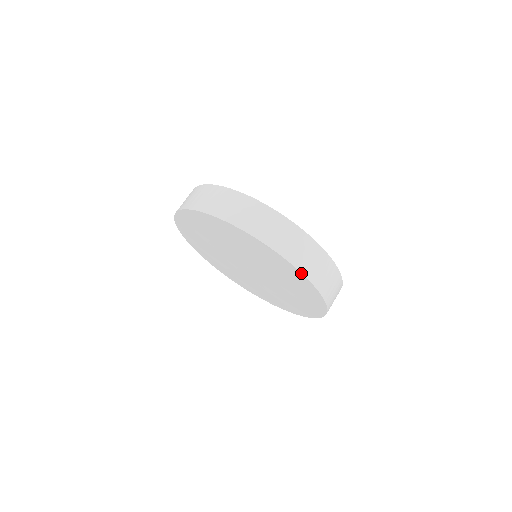
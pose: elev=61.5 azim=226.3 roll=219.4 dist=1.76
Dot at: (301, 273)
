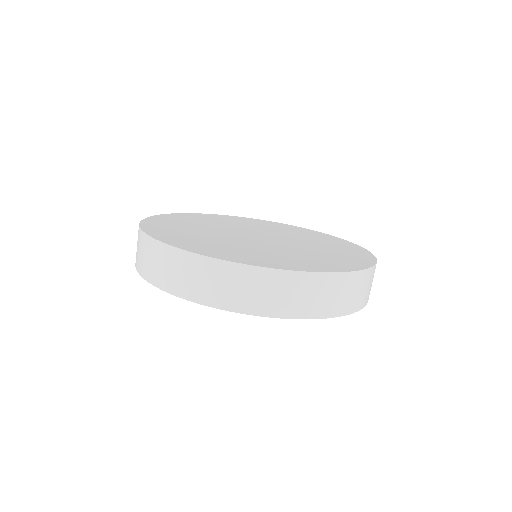
Dot at: (281, 318)
